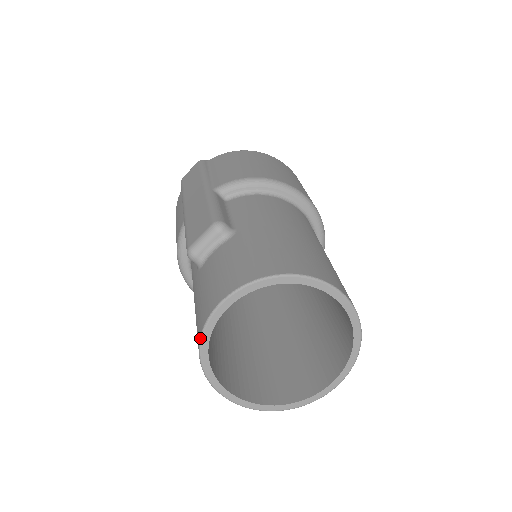
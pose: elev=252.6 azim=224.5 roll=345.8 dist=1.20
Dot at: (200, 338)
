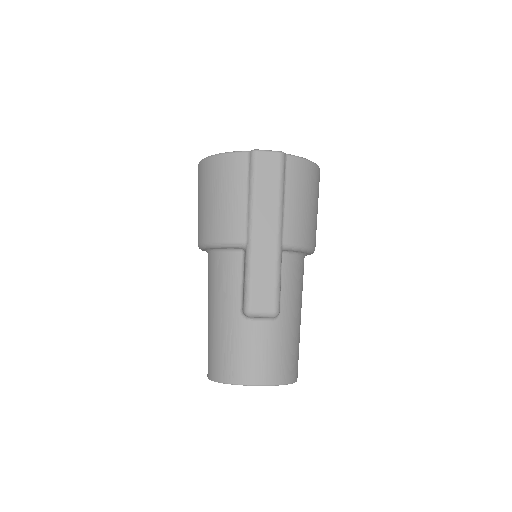
Dot at: (232, 384)
